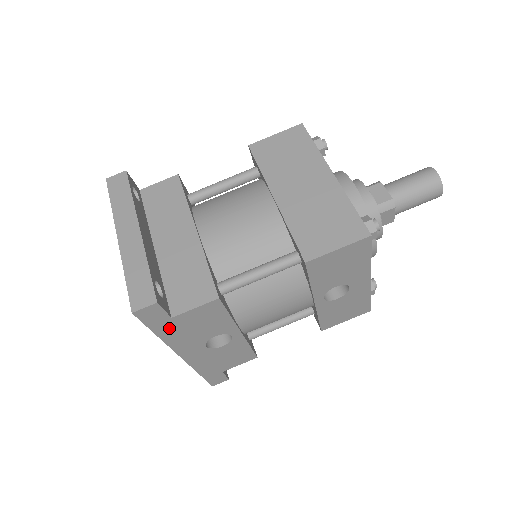
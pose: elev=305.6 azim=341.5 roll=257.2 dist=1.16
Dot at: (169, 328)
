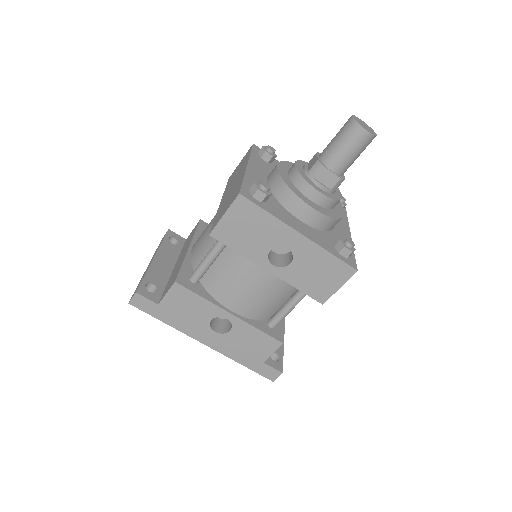
Dot at: (166, 315)
